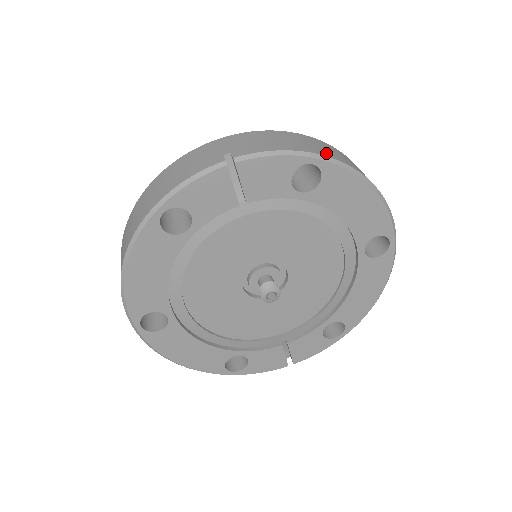
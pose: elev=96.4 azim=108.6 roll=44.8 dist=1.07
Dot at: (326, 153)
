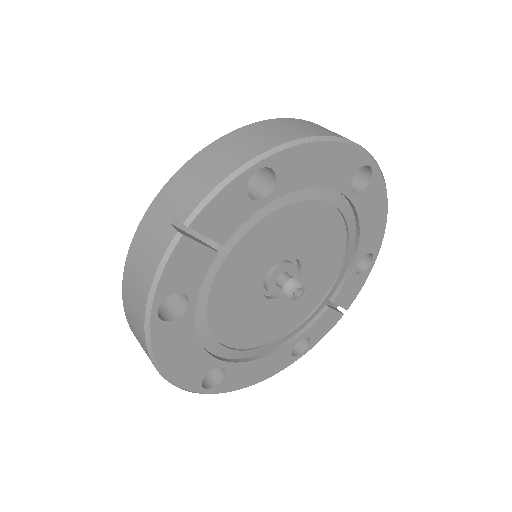
Dot at: (263, 146)
